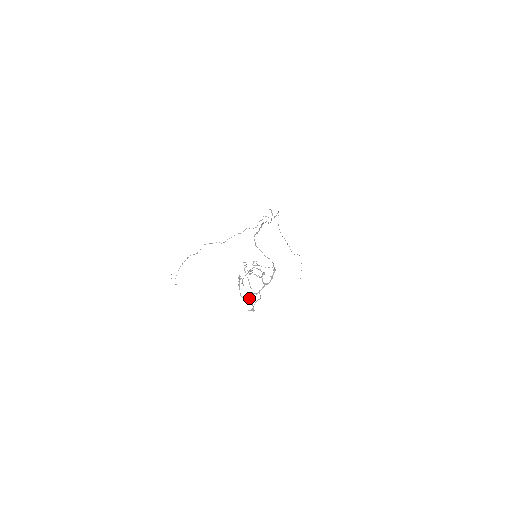
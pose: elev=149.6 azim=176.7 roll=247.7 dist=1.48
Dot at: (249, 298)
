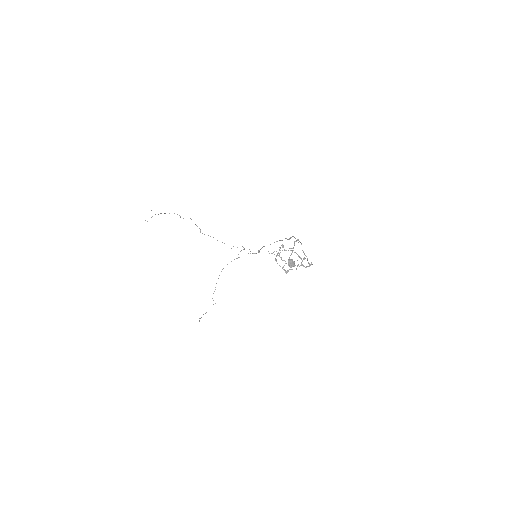
Dot at: (293, 261)
